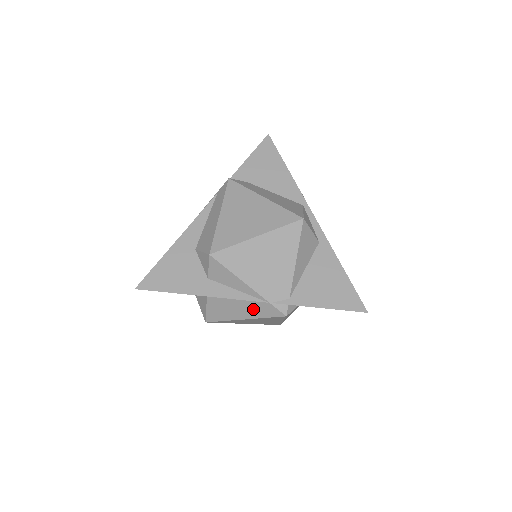
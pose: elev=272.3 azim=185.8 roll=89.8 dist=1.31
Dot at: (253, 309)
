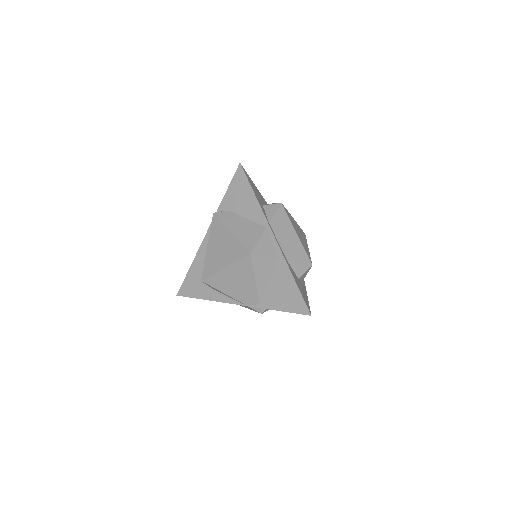
Dot at: (245, 306)
